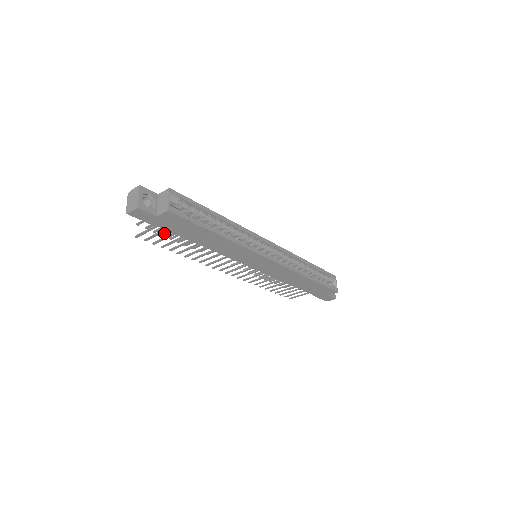
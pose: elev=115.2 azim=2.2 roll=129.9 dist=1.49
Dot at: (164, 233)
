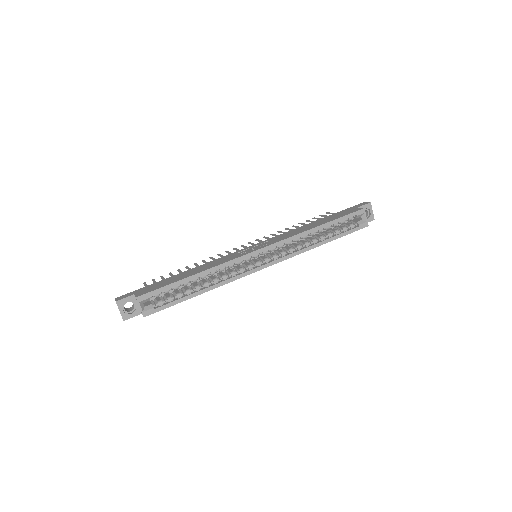
Dot at: (169, 274)
